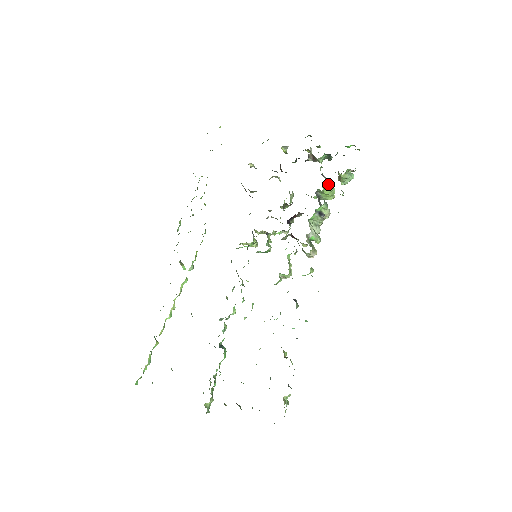
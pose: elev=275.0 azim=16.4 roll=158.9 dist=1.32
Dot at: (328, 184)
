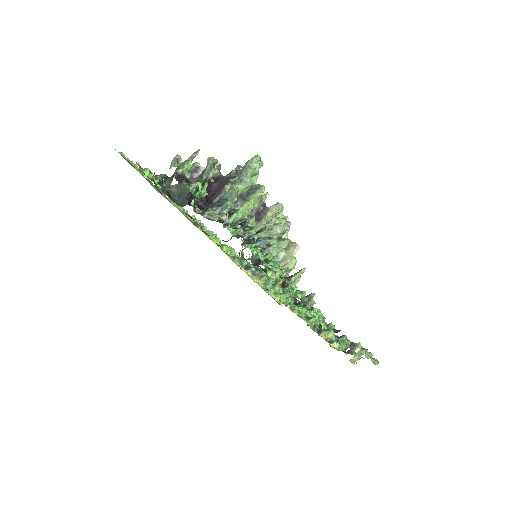
Dot at: occluded
